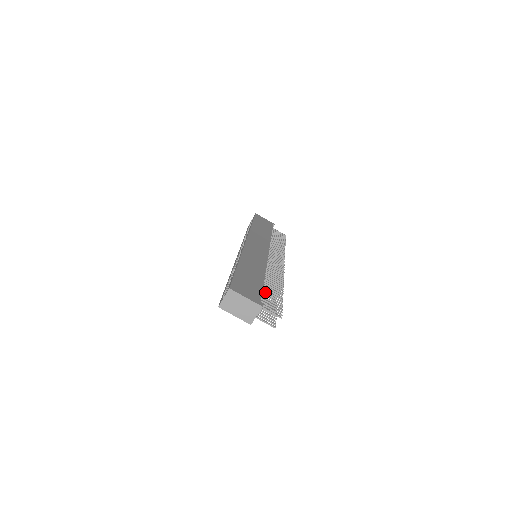
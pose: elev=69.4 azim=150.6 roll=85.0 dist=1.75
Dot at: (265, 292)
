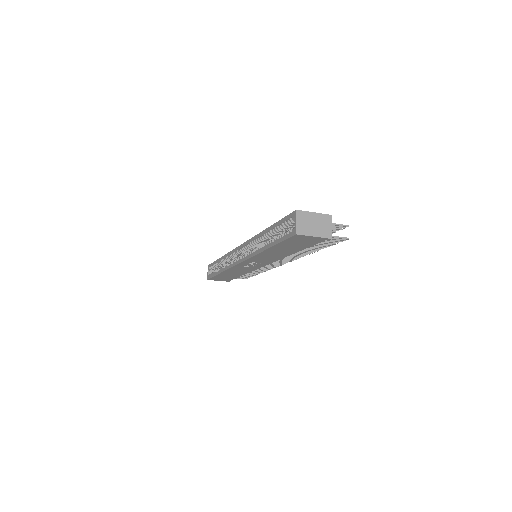
Dot at: occluded
